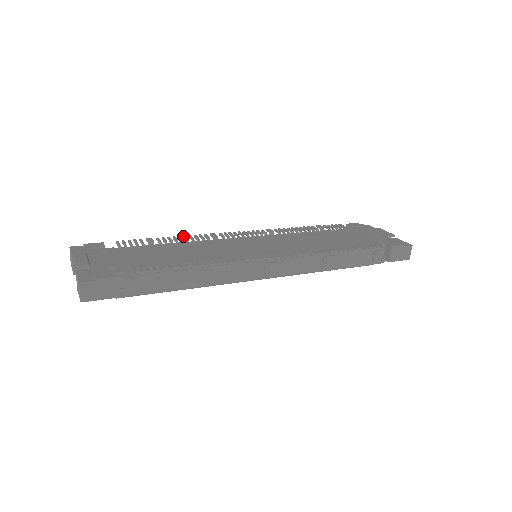
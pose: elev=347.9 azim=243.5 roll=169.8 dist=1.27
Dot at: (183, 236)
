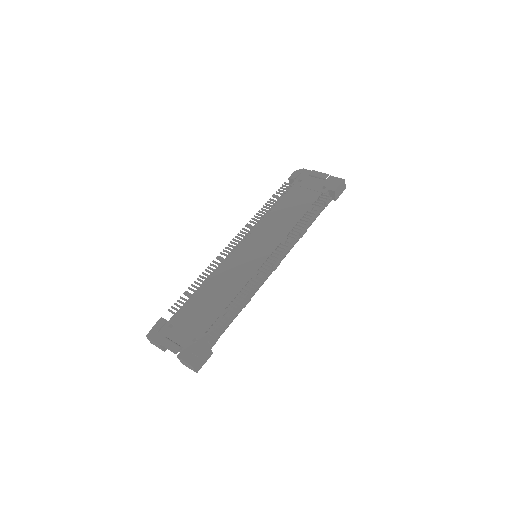
Dot at: occluded
